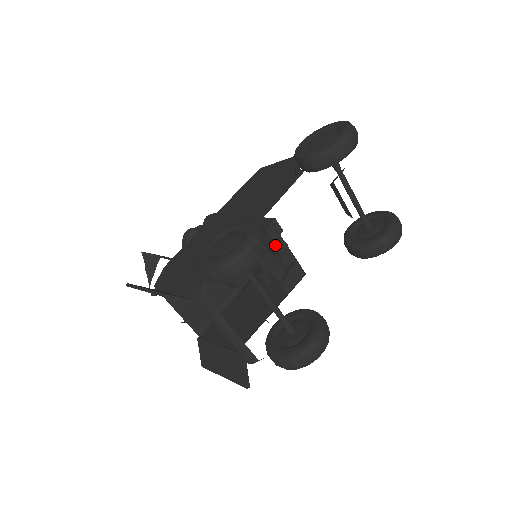
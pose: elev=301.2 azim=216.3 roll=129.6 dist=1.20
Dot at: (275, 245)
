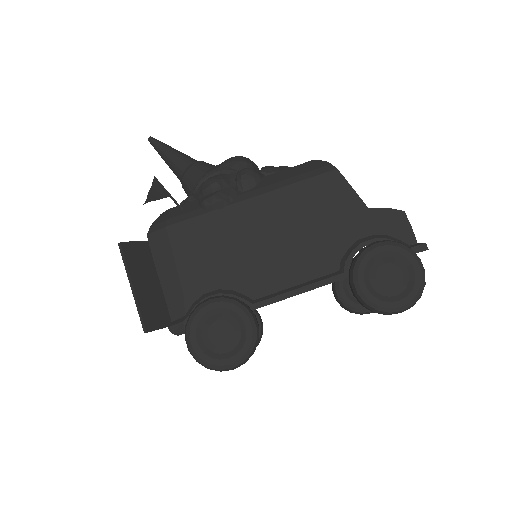
Dot at: occluded
